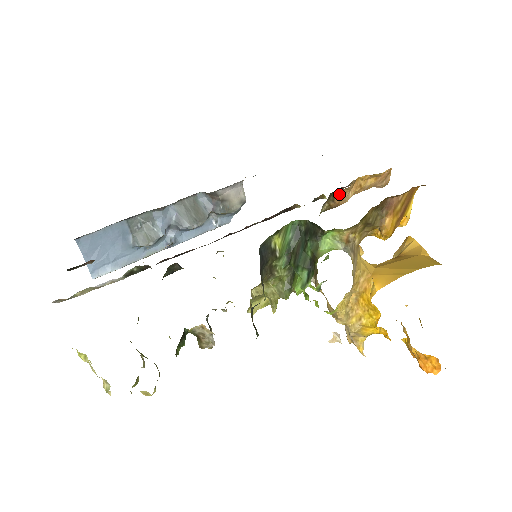
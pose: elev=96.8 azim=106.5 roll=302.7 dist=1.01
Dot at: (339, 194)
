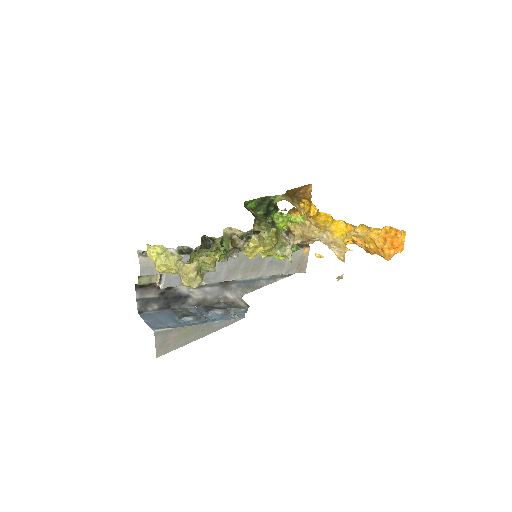
Dot at: occluded
